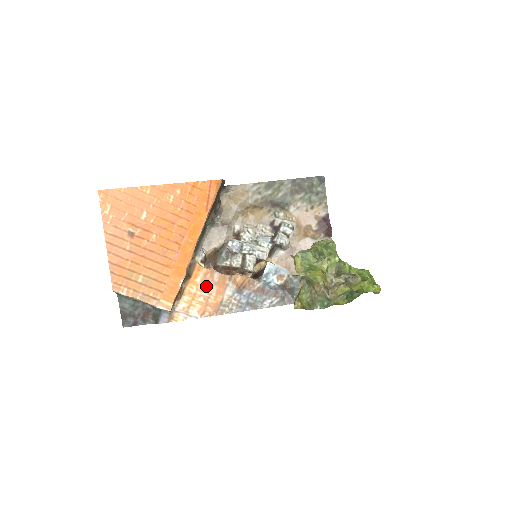
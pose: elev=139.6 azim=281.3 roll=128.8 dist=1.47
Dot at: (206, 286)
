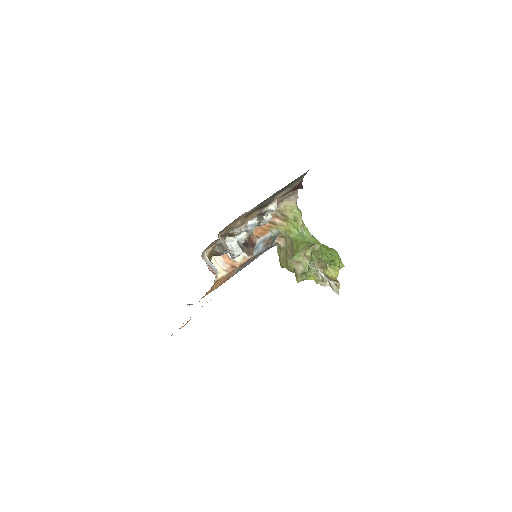
Dot at: occluded
